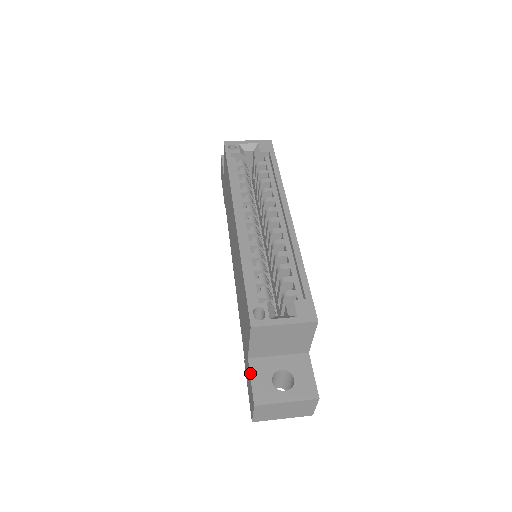
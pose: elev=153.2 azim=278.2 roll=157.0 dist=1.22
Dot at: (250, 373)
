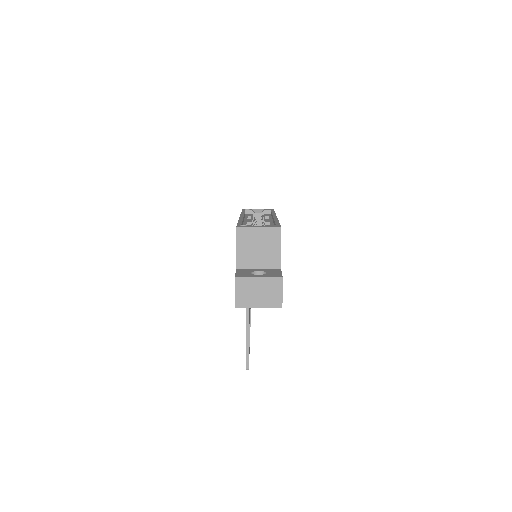
Dot at: (236, 271)
